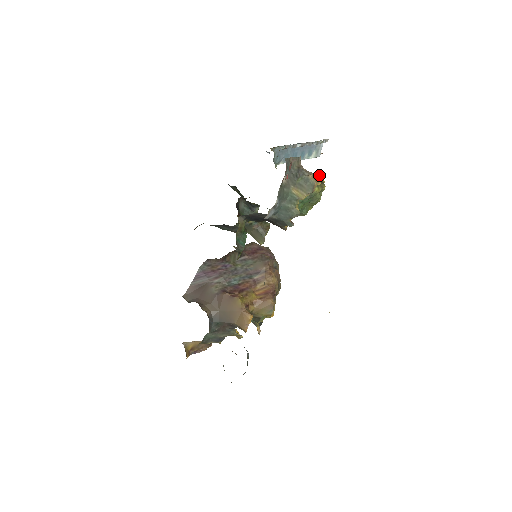
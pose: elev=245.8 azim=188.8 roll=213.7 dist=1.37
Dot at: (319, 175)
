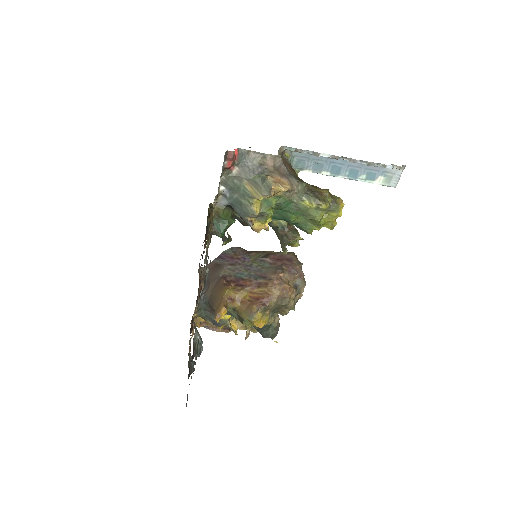
Dot at: (327, 192)
